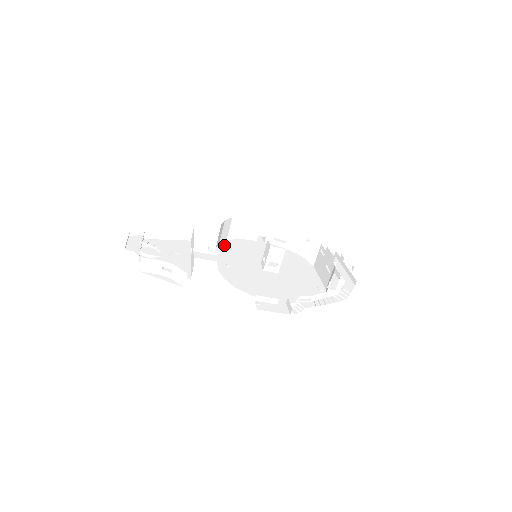
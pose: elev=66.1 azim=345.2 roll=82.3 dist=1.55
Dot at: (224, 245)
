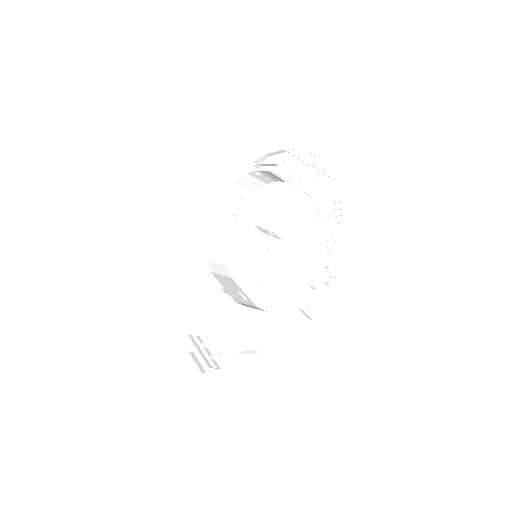
Dot at: (231, 264)
